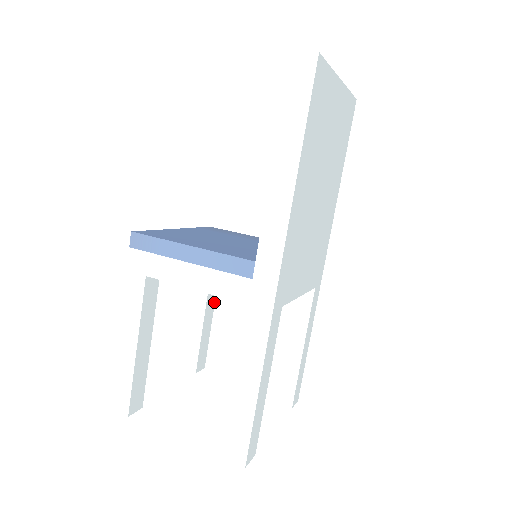
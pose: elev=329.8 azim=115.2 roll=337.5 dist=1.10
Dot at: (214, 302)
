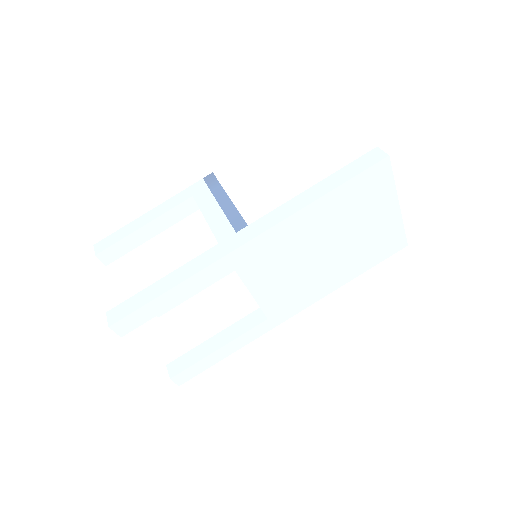
Dot at: (208, 286)
